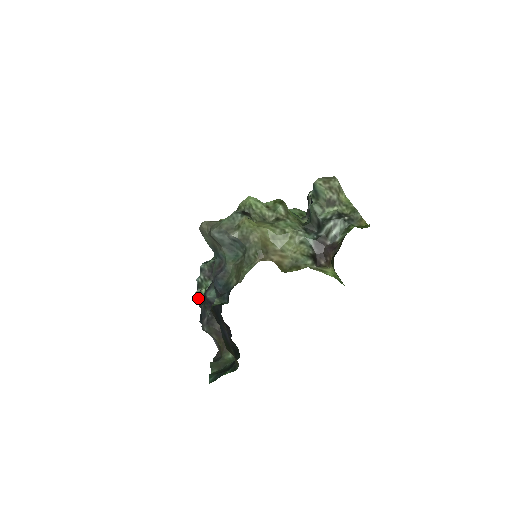
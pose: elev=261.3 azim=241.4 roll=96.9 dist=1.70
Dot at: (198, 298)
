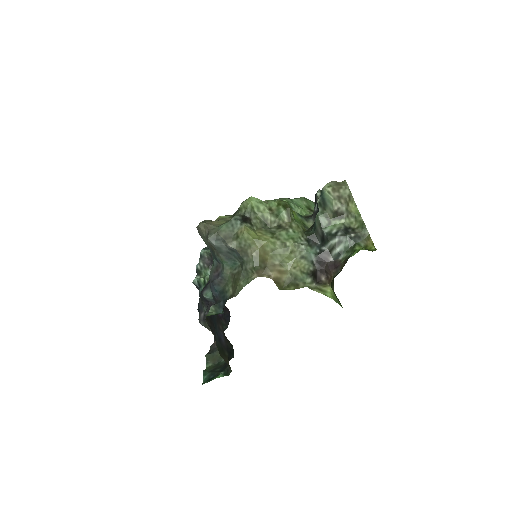
Dot at: (197, 285)
